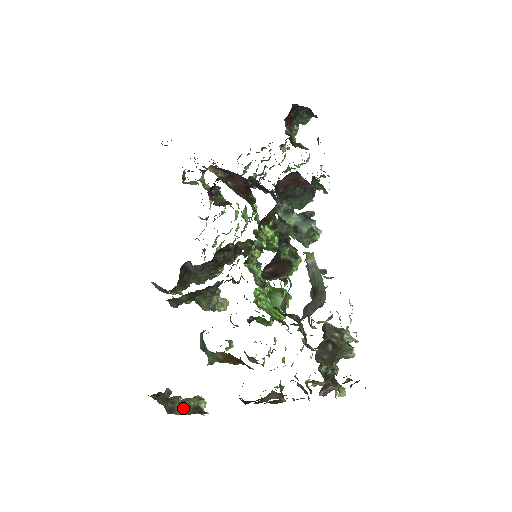
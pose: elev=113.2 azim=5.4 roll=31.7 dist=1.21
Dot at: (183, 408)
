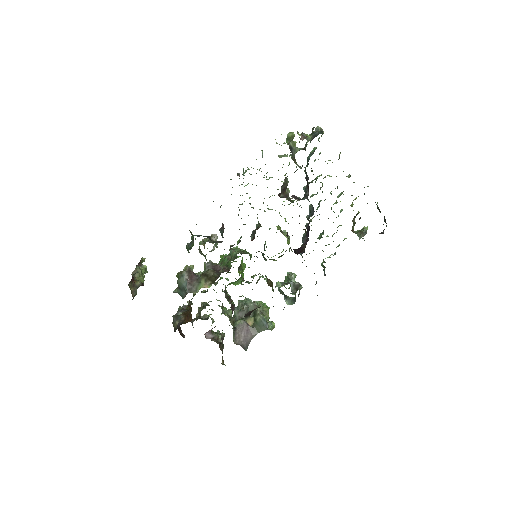
Dot at: occluded
